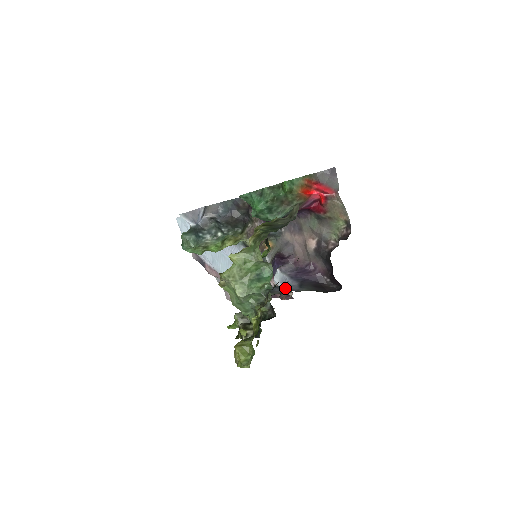
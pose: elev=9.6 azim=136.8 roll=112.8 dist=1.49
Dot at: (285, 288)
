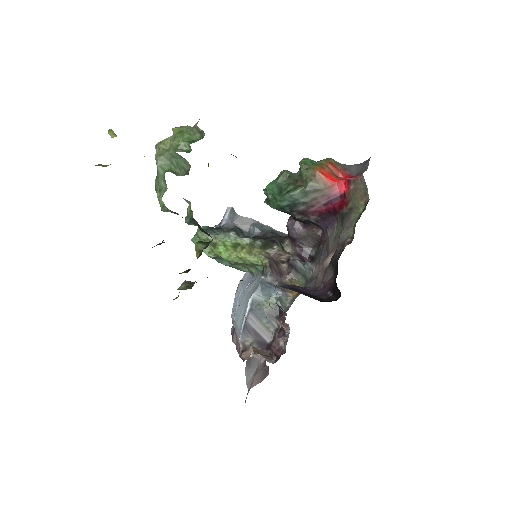
Dot at: occluded
